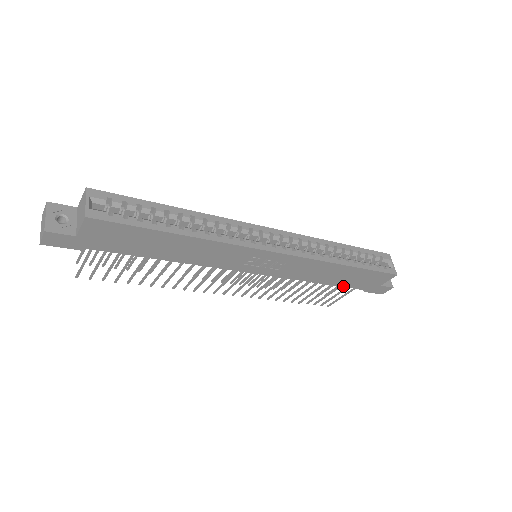
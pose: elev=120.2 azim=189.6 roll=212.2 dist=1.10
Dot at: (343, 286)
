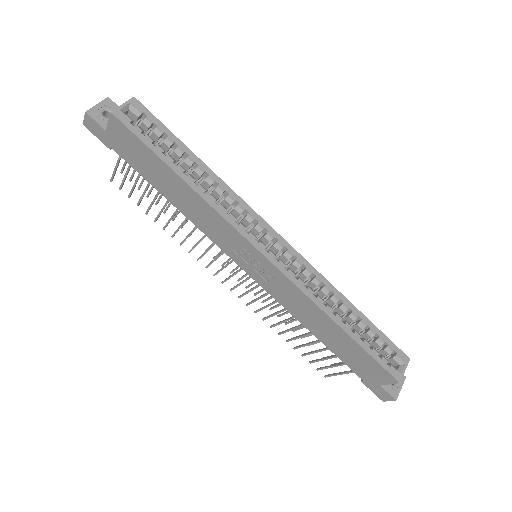
Dot at: (336, 354)
